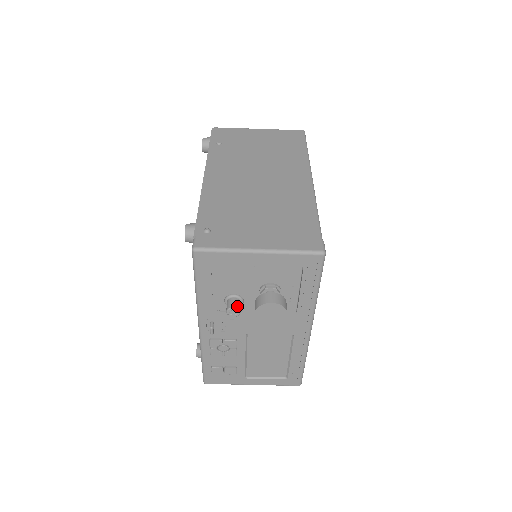
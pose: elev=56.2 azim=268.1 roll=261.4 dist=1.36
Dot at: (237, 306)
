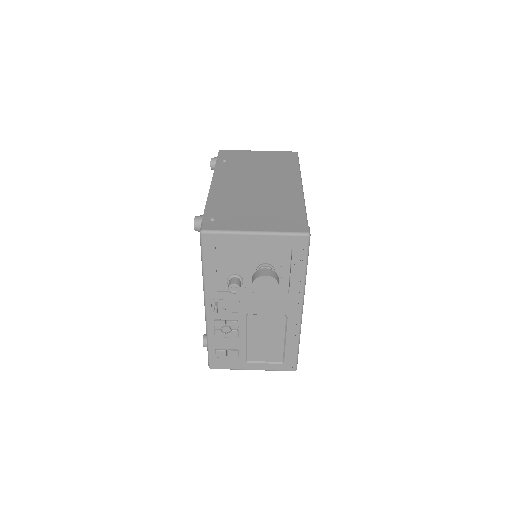
Dot at: (237, 283)
